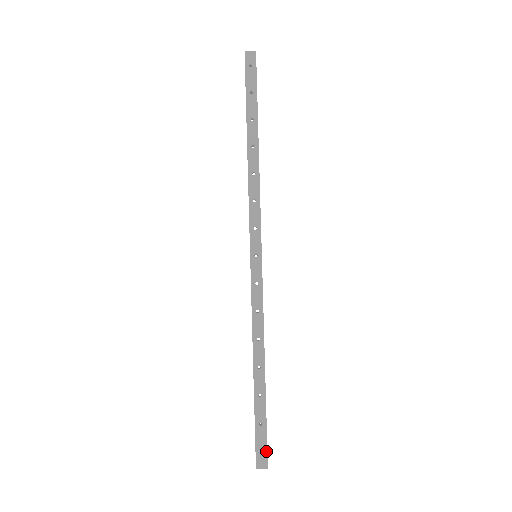
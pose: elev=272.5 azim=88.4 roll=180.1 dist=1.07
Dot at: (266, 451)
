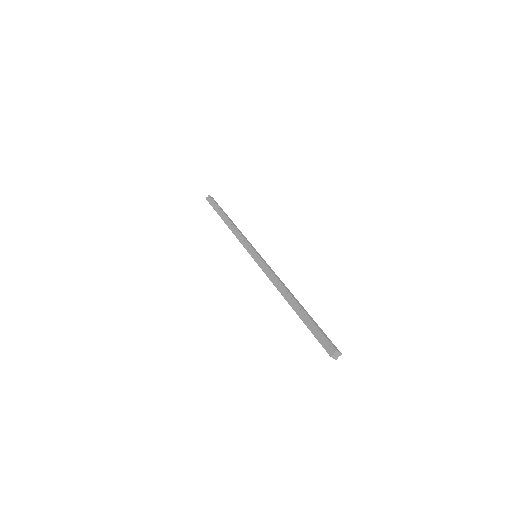
Dot at: occluded
